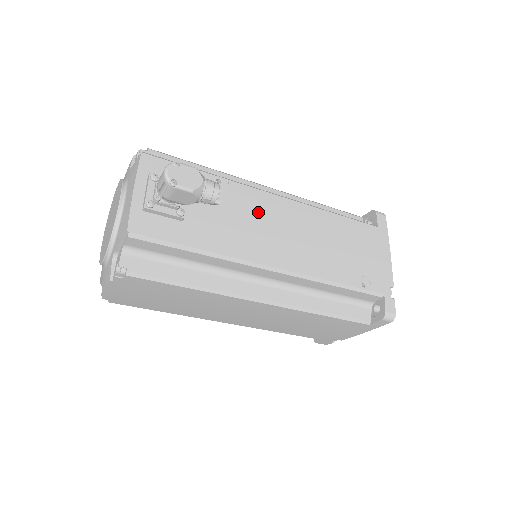
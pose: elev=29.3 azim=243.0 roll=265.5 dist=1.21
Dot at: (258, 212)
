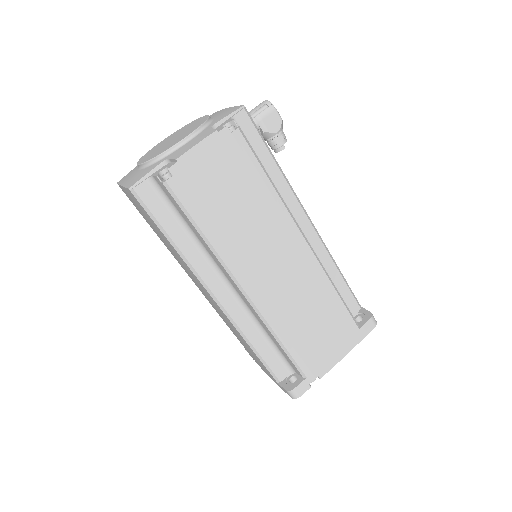
Dot at: occluded
